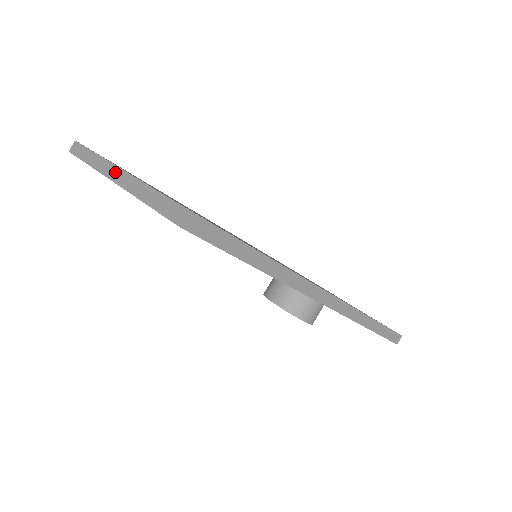
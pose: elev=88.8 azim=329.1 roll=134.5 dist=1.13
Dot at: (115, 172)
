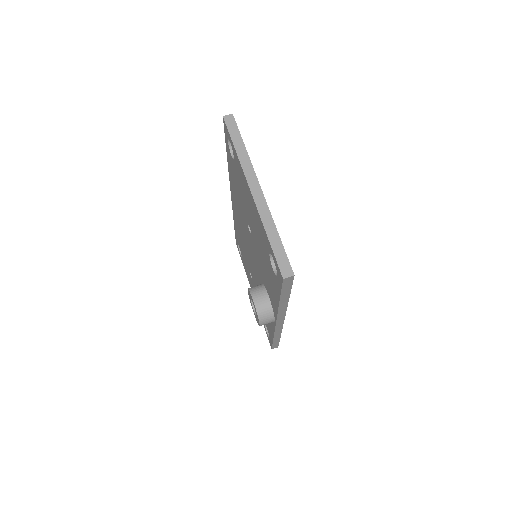
Dot at: (256, 187)
